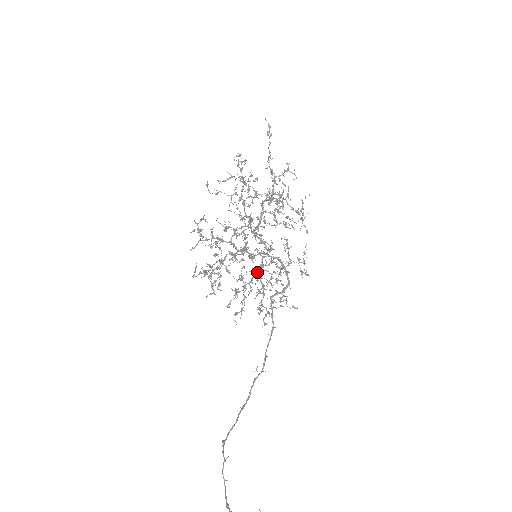
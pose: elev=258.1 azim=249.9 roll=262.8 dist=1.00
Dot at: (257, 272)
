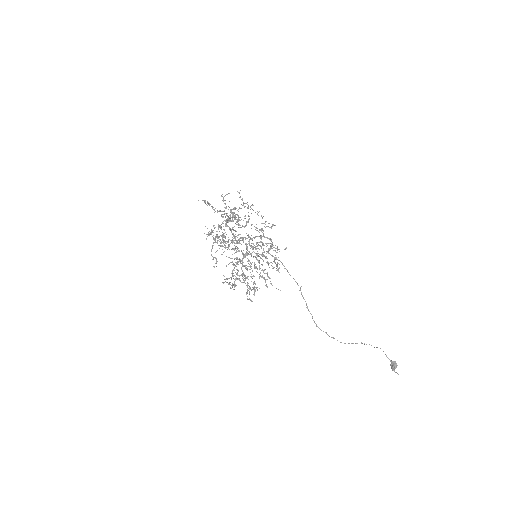
Dot at: occluded
